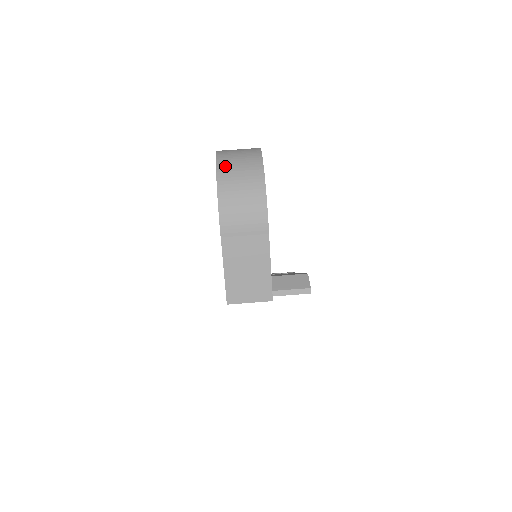
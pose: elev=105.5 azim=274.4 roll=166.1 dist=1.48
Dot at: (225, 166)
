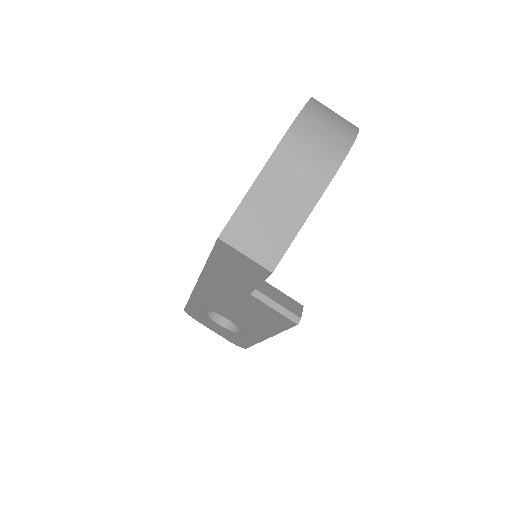
Dot at: (320, 104)
